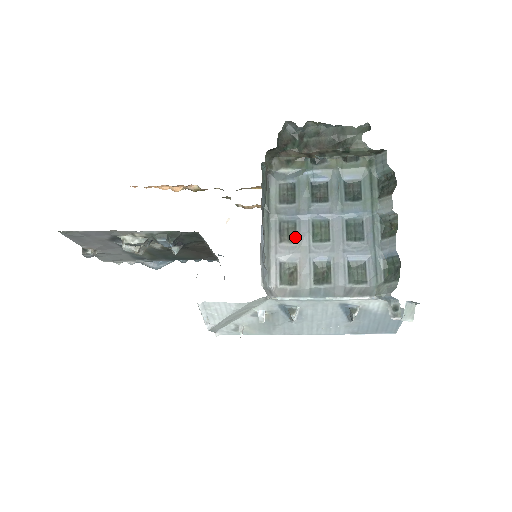
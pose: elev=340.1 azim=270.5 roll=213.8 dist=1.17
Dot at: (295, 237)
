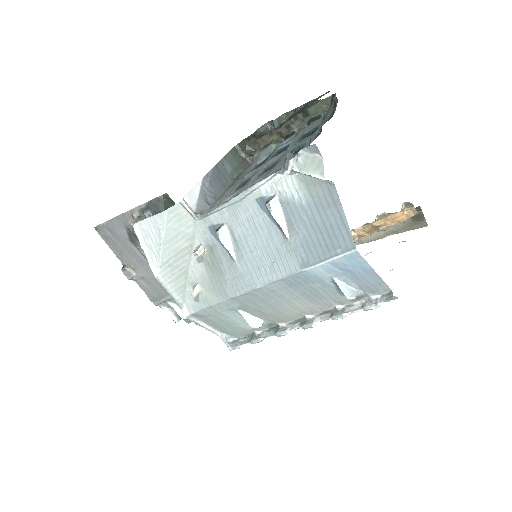
Dot at: (247, 182)
